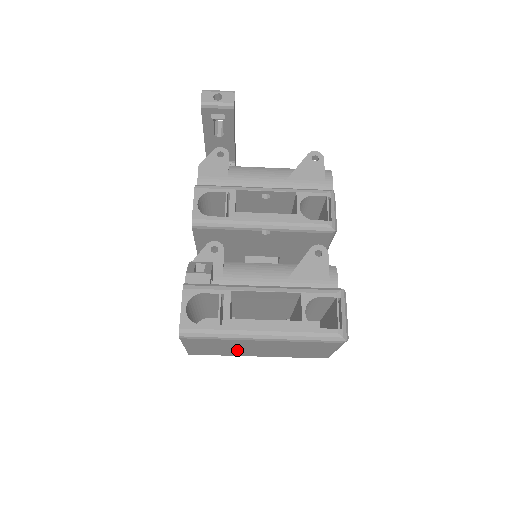
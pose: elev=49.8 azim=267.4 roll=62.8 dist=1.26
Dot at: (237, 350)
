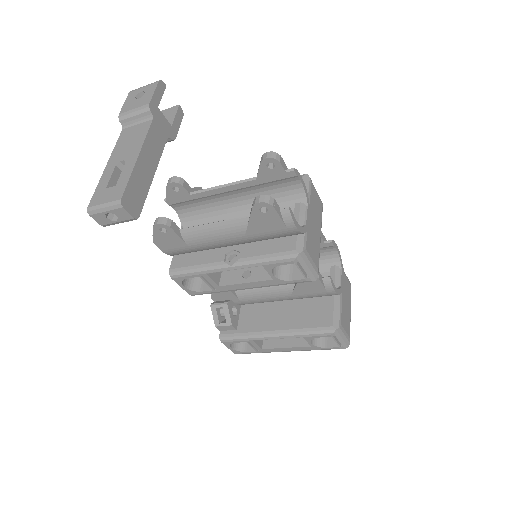
Dot at: occluded
